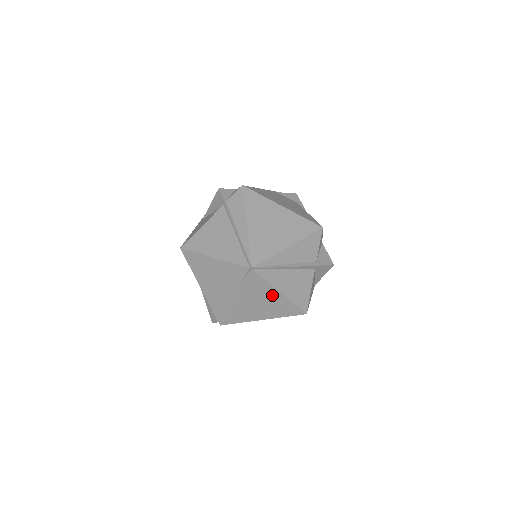
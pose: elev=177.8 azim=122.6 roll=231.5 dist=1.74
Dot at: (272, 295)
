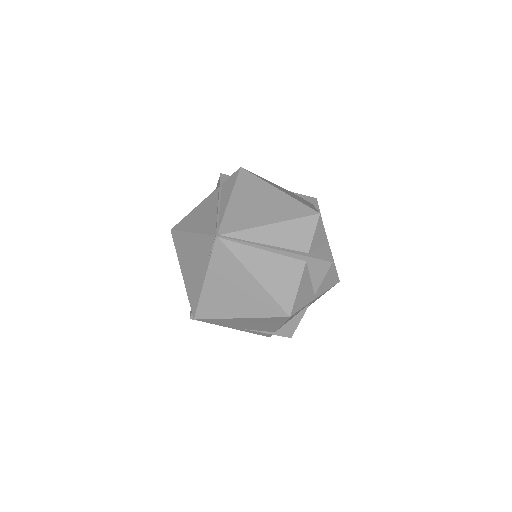
Dot at: (245, 280)
